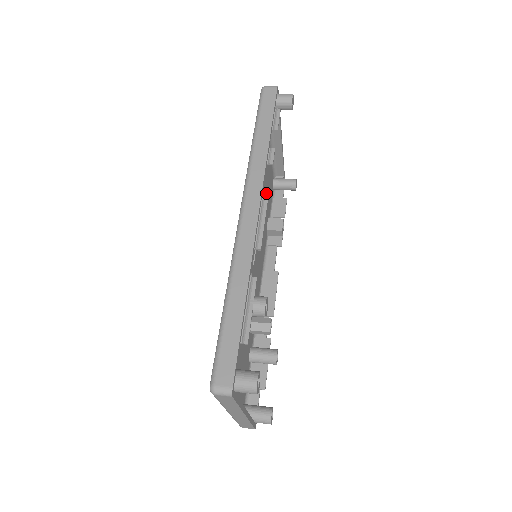
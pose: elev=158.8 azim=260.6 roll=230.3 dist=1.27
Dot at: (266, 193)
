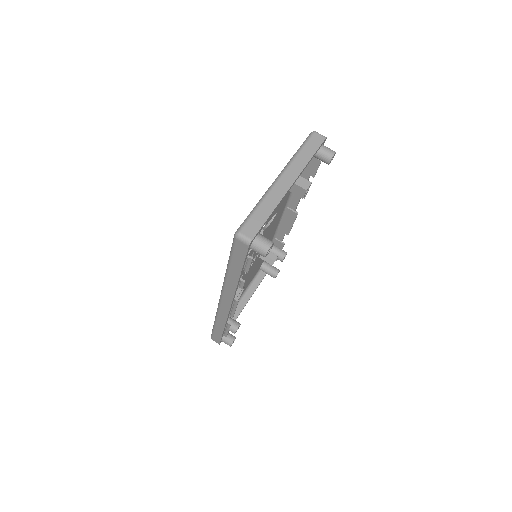
Dot at: occluded
